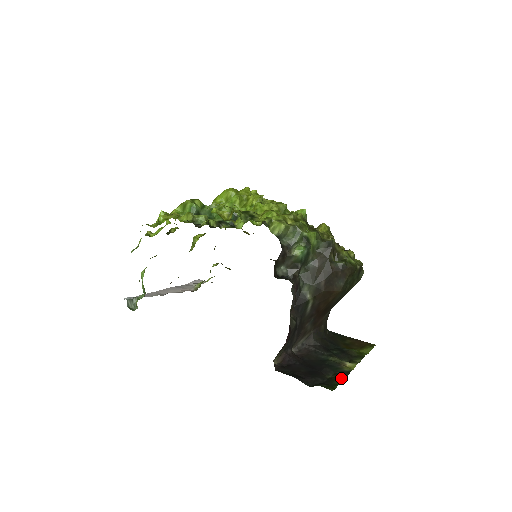
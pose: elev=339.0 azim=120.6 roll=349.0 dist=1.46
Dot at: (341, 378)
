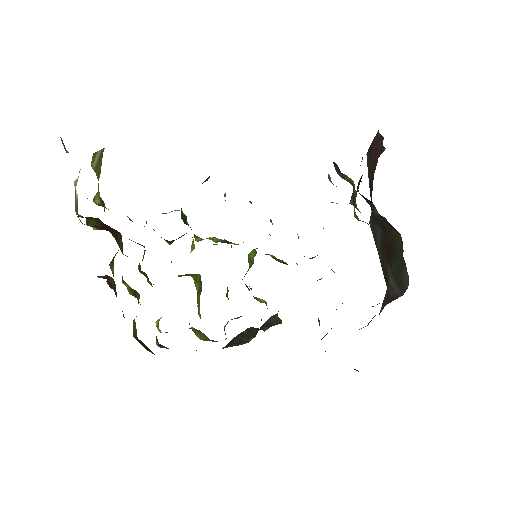
Dot at: occluded
